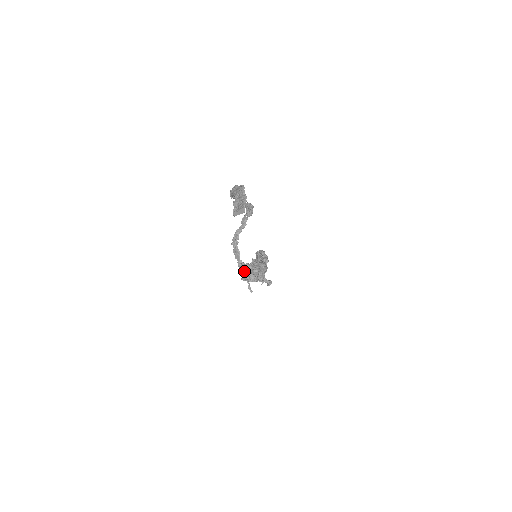
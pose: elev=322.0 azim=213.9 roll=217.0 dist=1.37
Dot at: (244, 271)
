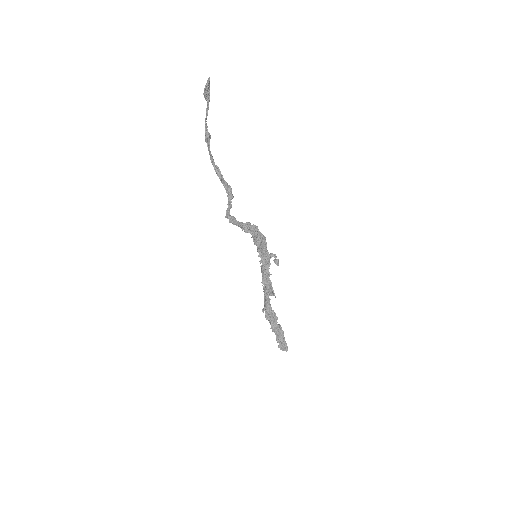
Dot at: (244, 223)
